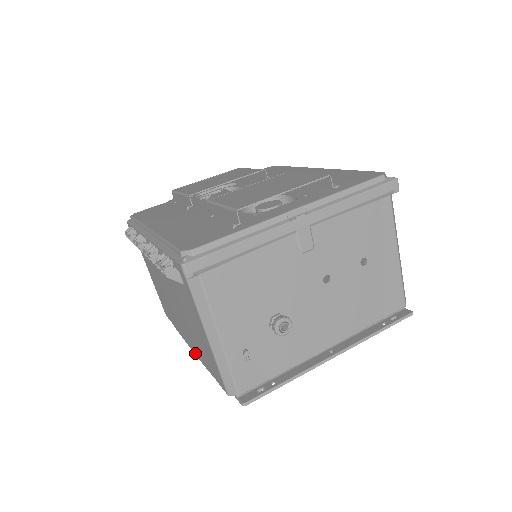
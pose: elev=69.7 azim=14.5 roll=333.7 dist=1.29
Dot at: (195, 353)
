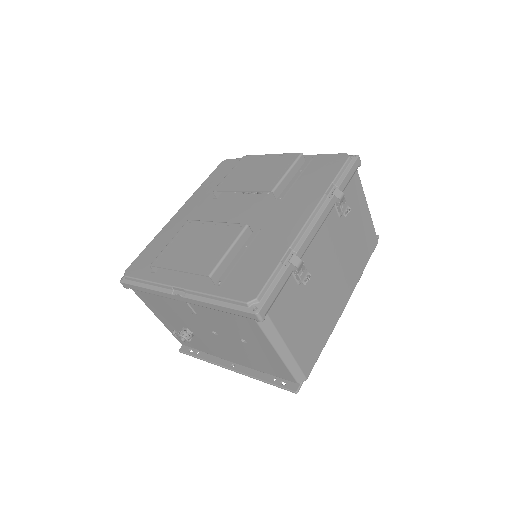
Dot at: occluded
